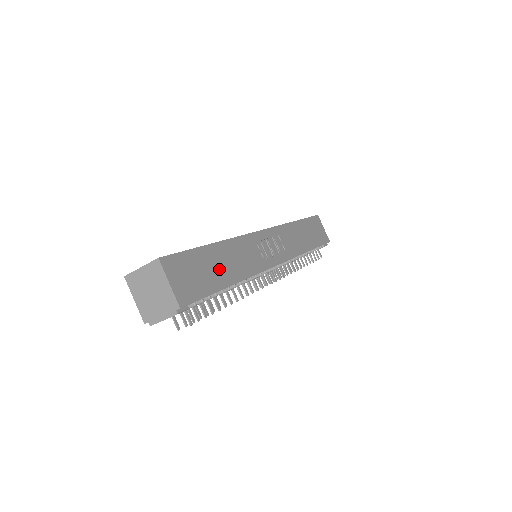
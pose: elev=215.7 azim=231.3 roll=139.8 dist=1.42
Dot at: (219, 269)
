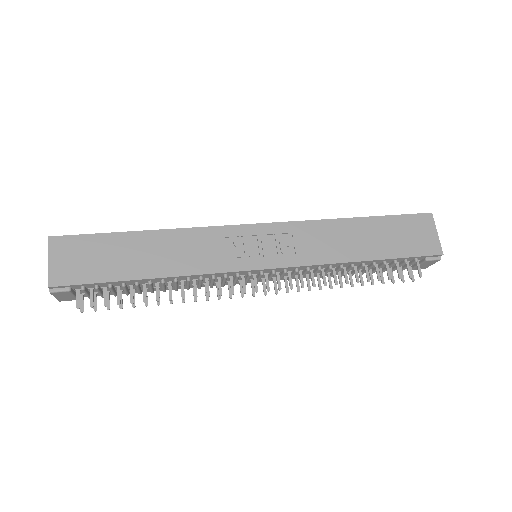
Dot at: (136, 259)
